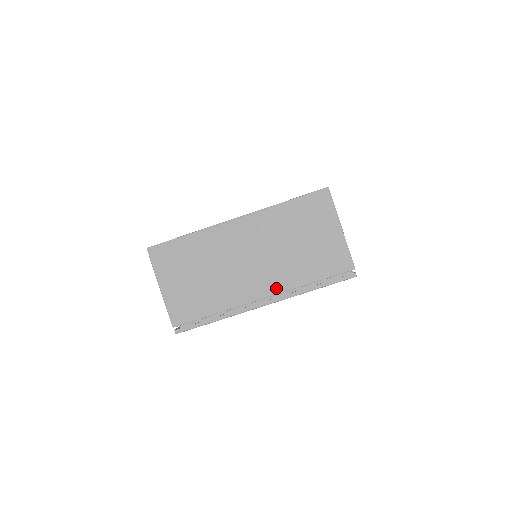
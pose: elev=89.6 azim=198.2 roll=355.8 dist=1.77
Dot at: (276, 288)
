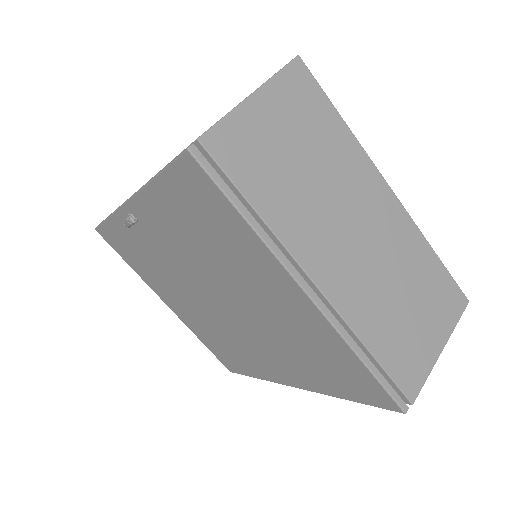
Dot at: (341, 300)
